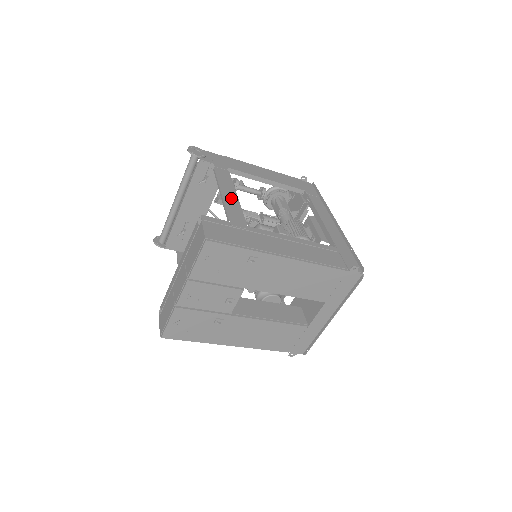
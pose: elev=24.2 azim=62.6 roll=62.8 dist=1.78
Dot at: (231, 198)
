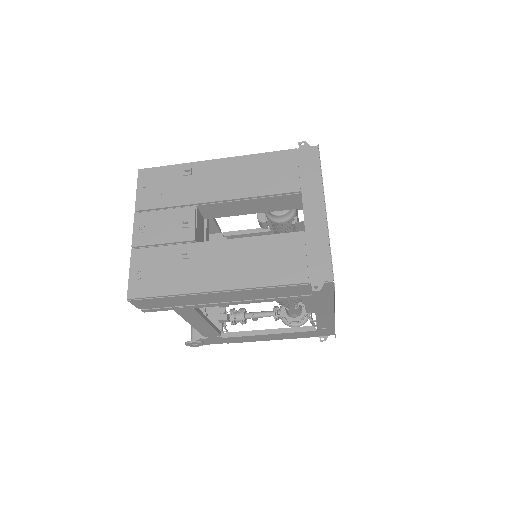
Dot at: occluded
